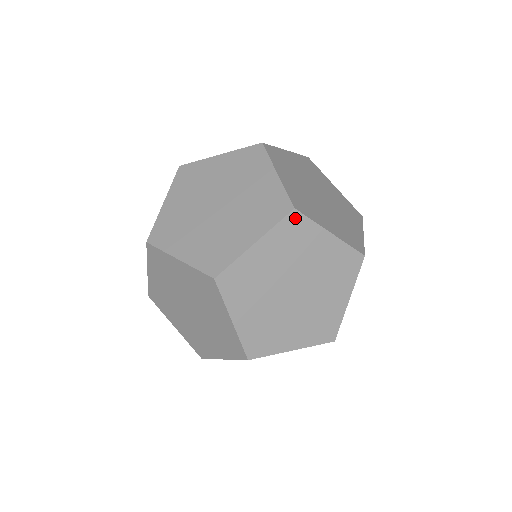
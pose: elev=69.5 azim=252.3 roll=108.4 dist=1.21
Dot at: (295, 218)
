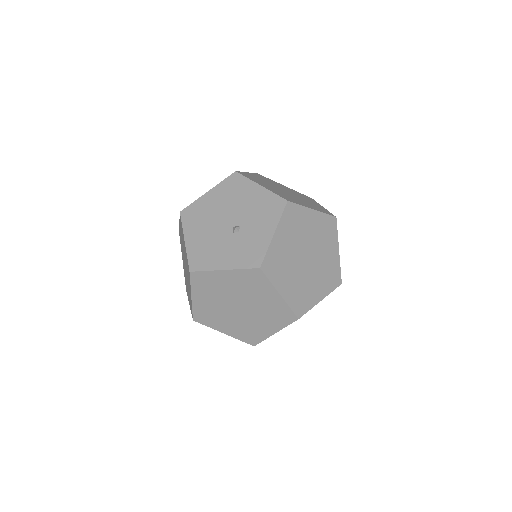
Dot at: occluded
